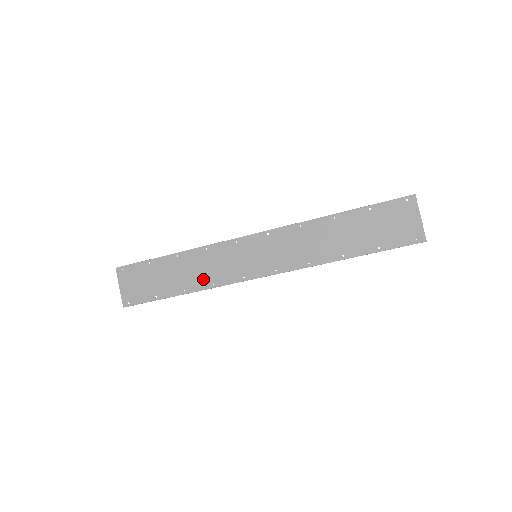
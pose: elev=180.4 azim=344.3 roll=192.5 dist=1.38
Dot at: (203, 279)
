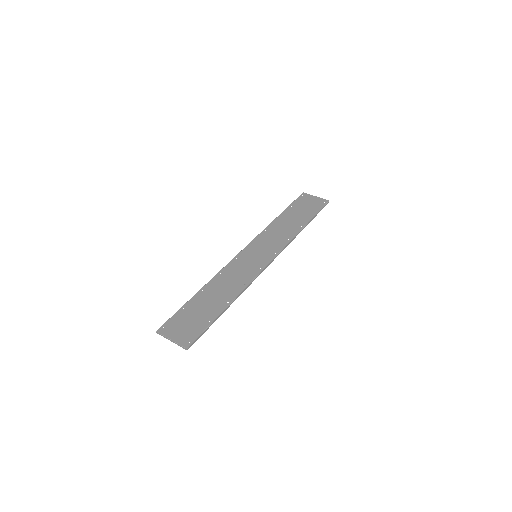
Dot at: (235, 287)
